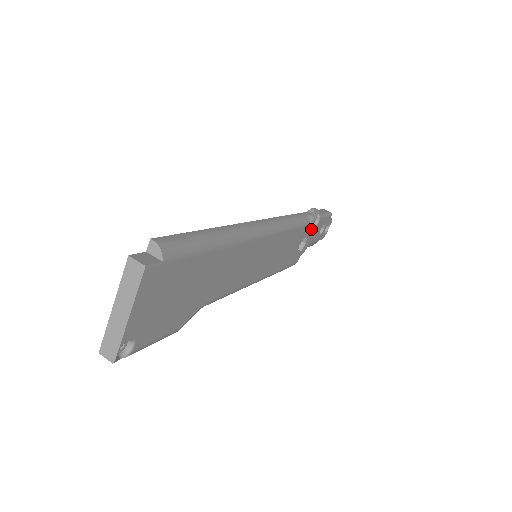
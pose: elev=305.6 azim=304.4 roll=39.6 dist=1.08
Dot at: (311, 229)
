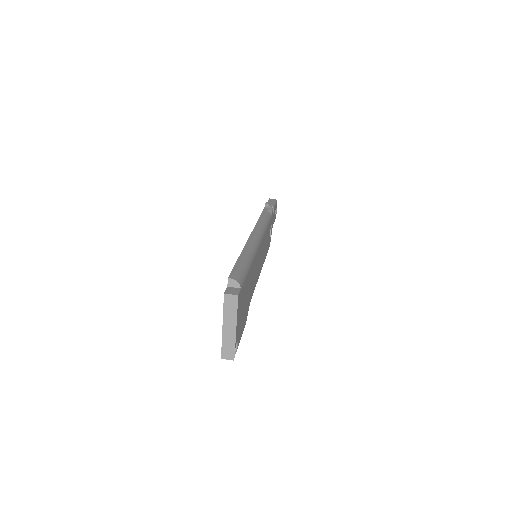
Dot at: (272, 219)
